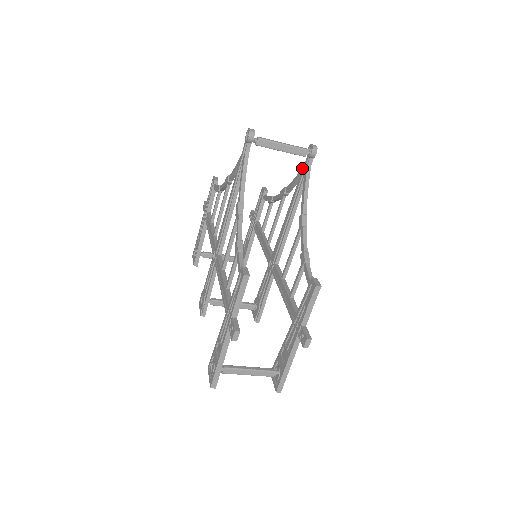
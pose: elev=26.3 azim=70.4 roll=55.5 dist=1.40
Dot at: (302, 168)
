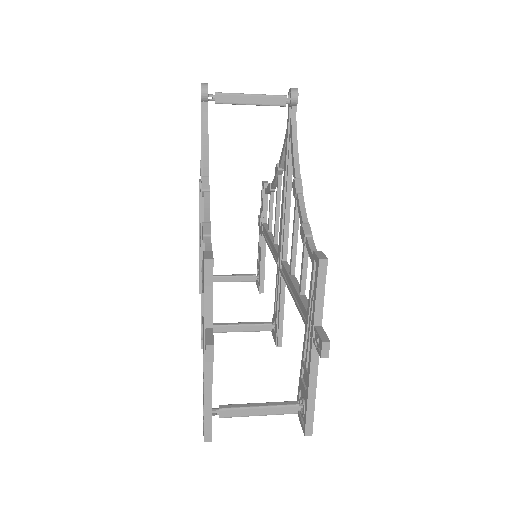
Dot at: (287, 125)
